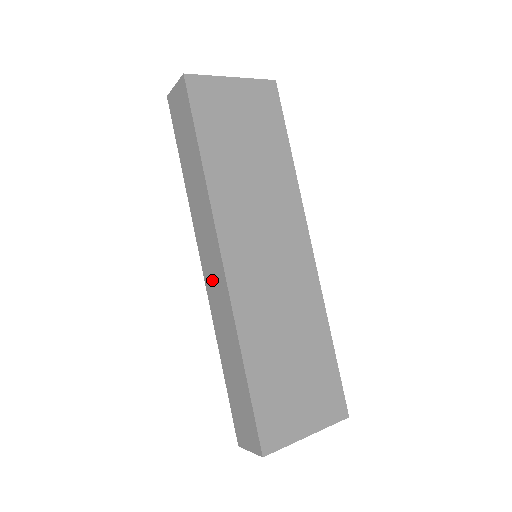
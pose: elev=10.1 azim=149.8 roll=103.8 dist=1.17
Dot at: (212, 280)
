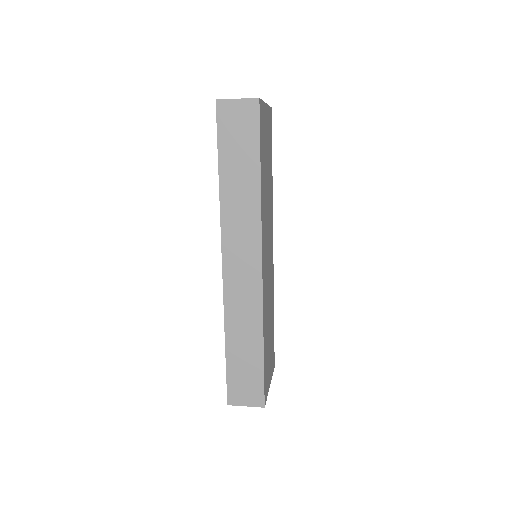
Dot at: (238, 277)
